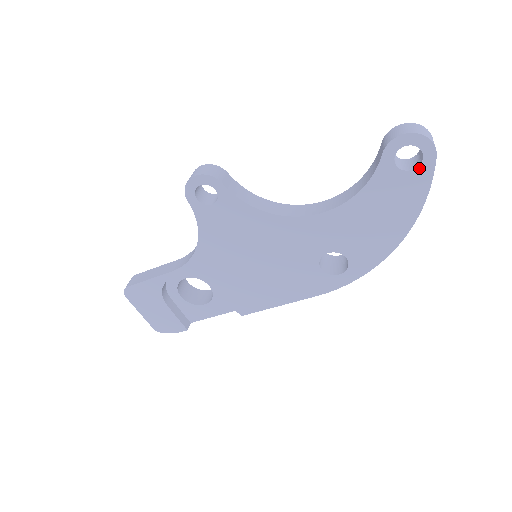
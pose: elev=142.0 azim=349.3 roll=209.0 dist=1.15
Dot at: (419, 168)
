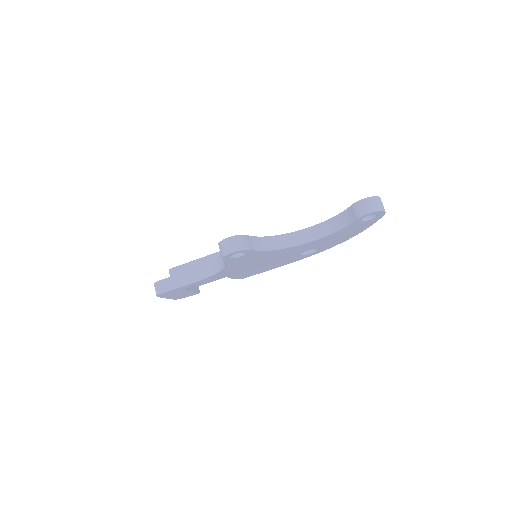
Dot at: (374, 219)
